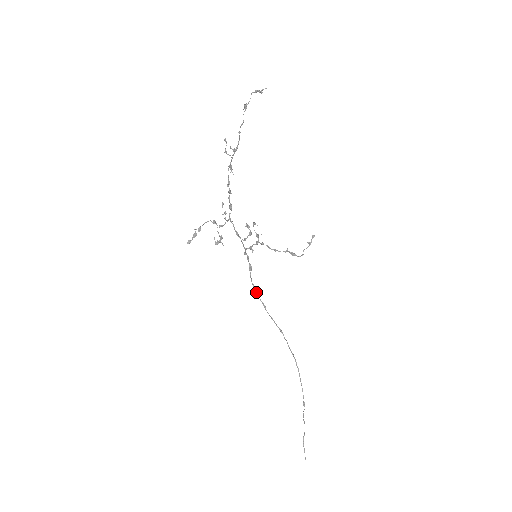
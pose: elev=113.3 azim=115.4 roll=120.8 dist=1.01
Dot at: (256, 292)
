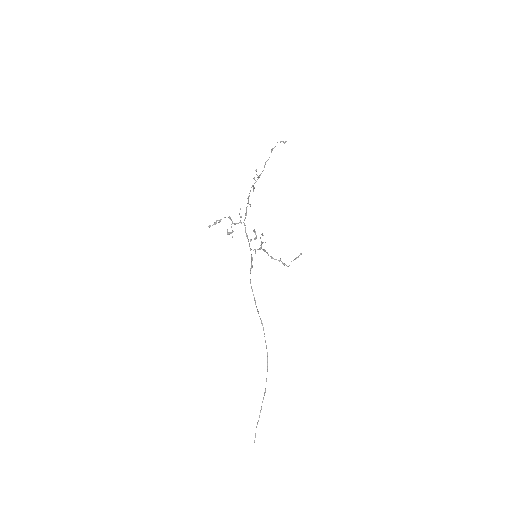
Dot at: (251, 287)
